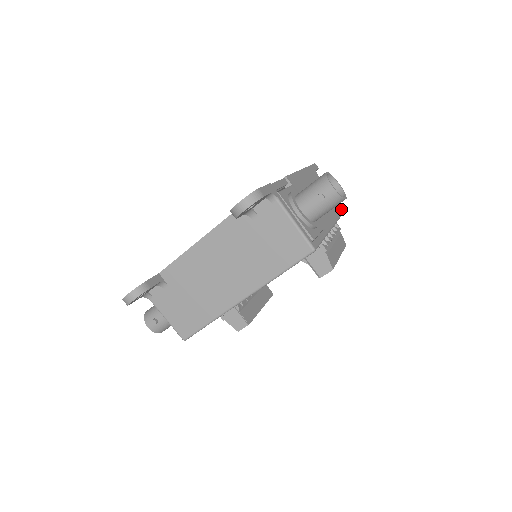
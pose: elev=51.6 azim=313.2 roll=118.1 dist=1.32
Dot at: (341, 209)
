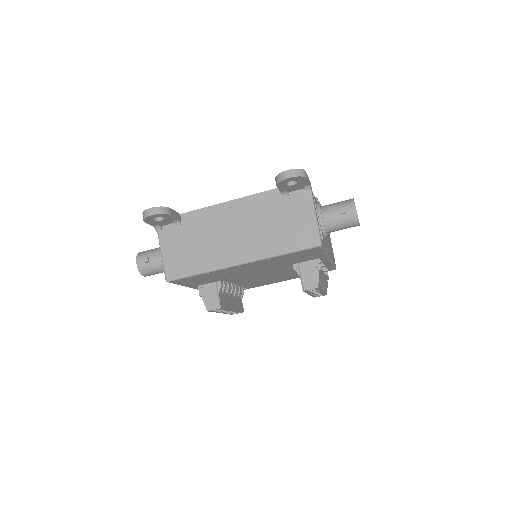
Dot at: occluded
